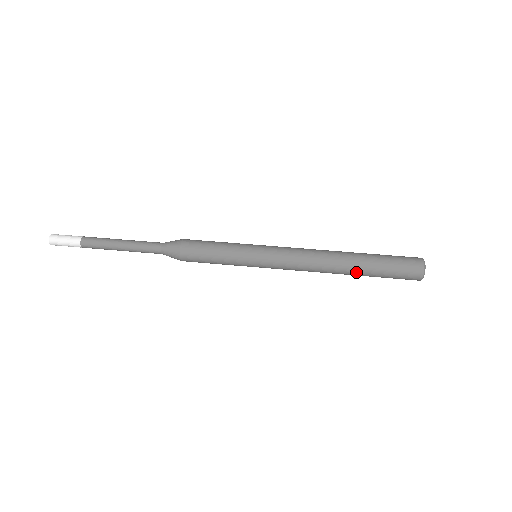
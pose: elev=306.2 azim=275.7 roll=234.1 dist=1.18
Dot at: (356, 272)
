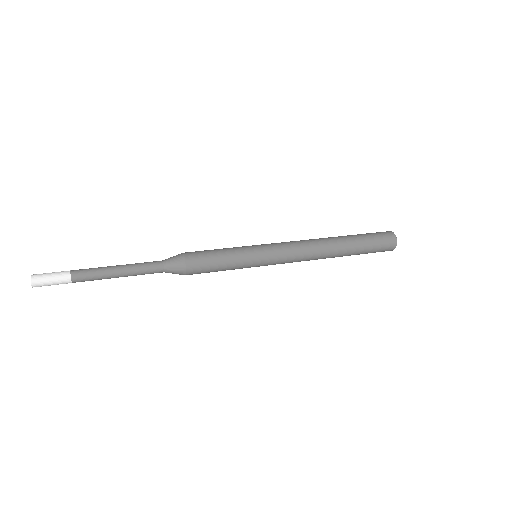
Dot at: (346, 252)
